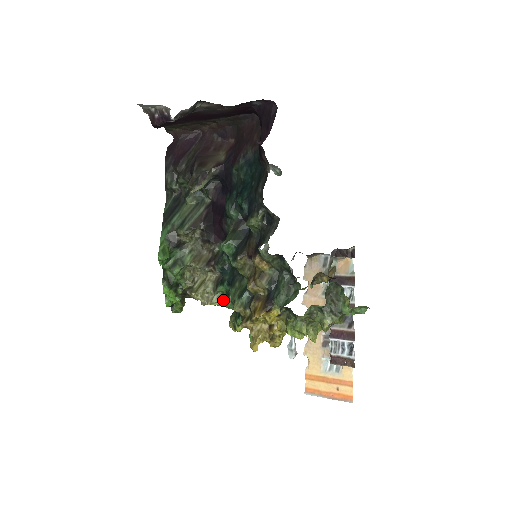
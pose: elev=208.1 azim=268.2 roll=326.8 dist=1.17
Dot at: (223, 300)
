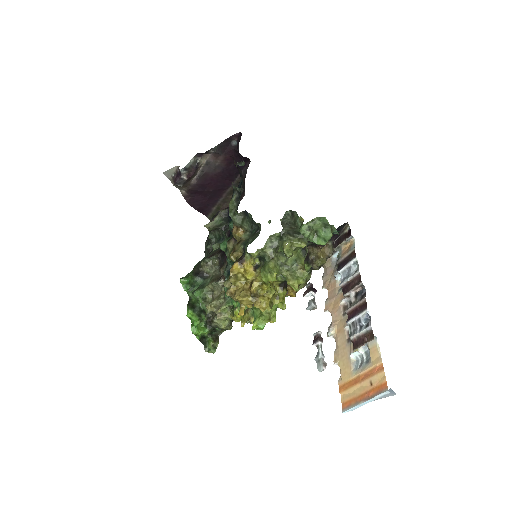
Dot at: (232, 304)
